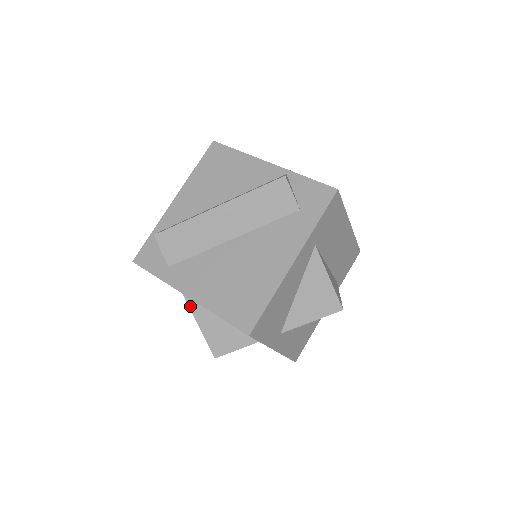
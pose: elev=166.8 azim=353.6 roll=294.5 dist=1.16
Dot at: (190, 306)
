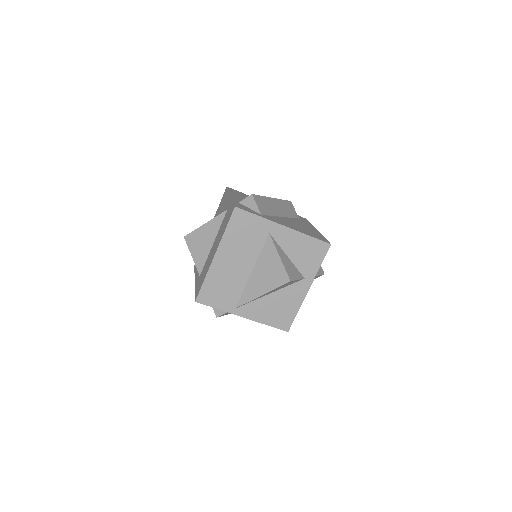
Dot at: (274, 242)
